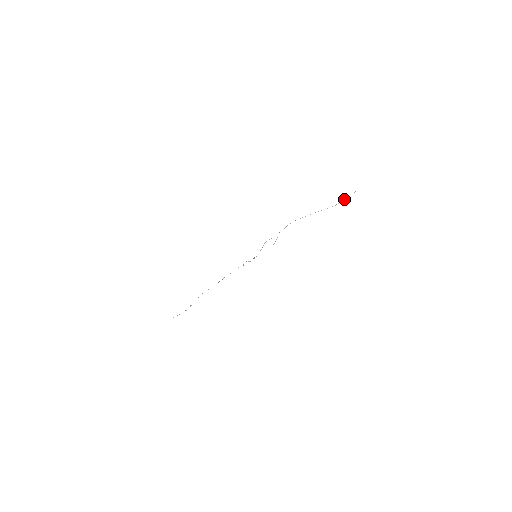
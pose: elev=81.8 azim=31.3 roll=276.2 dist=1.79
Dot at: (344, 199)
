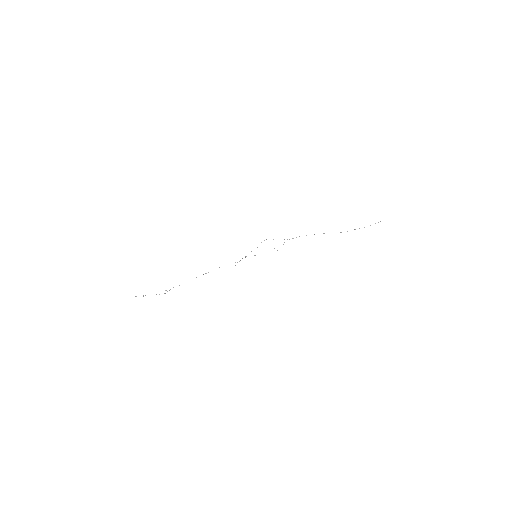
Dot at: occluded
